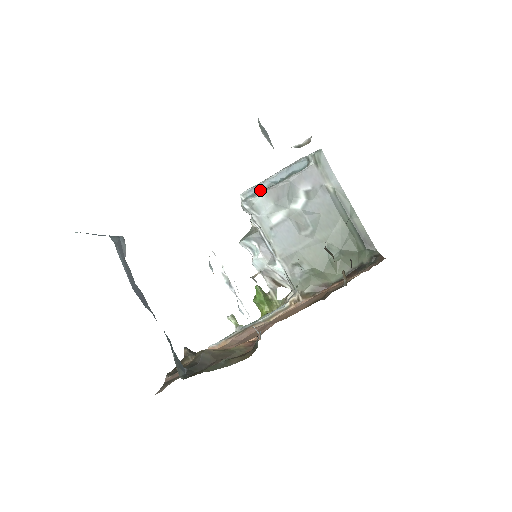
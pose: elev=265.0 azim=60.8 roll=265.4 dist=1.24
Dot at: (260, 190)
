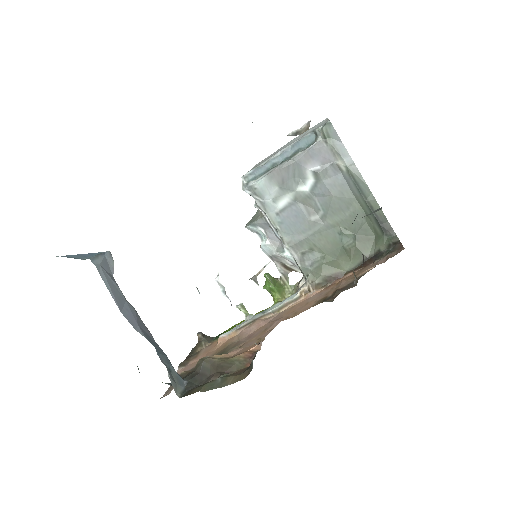
Dot at: (263, 172)
